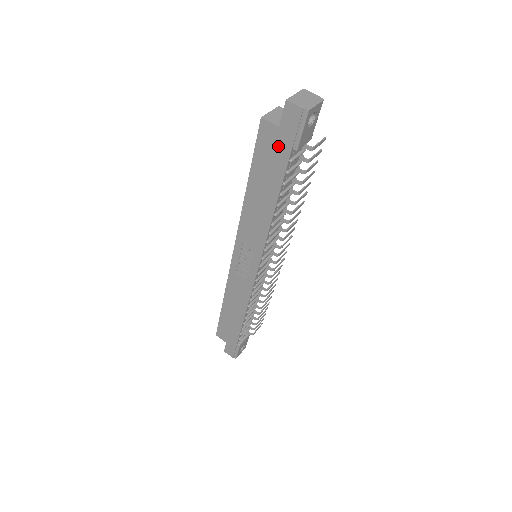
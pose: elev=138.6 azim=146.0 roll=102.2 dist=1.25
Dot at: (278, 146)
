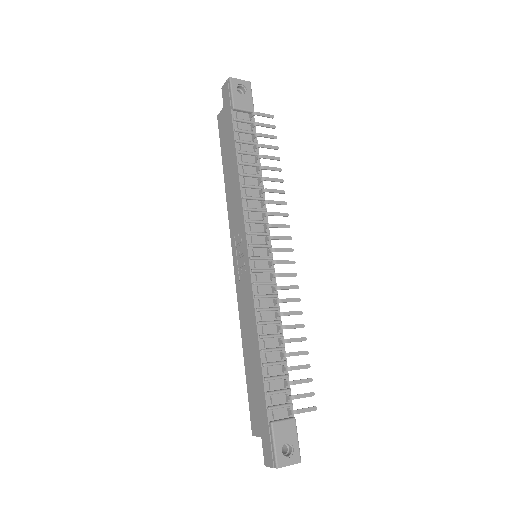
Dot at: (226, 119)
